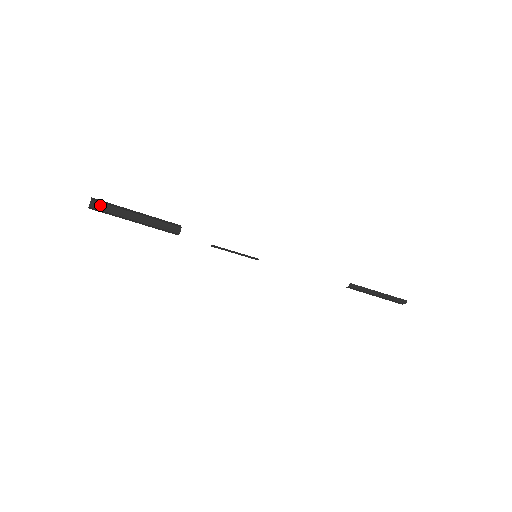
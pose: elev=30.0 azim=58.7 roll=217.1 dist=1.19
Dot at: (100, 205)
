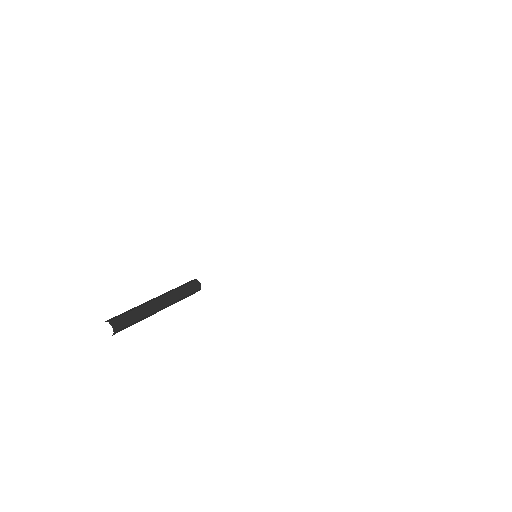
Dot at: (123, 329)
